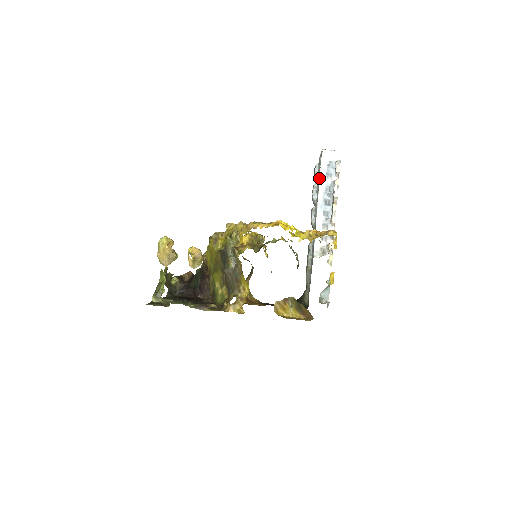
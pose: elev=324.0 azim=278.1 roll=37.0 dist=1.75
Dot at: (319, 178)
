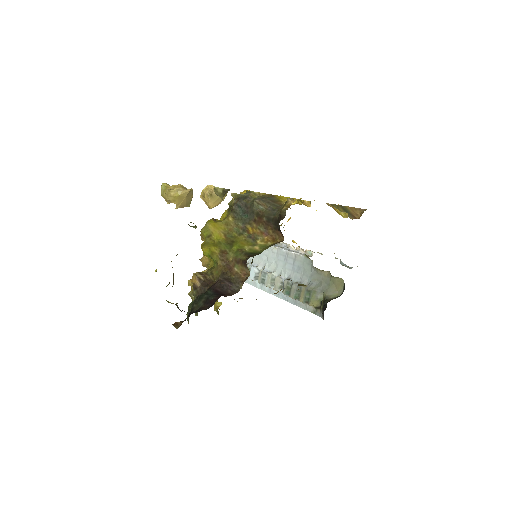
Dot at: occluded
